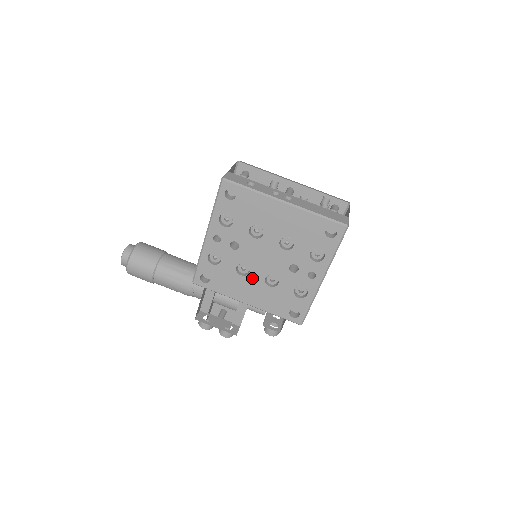
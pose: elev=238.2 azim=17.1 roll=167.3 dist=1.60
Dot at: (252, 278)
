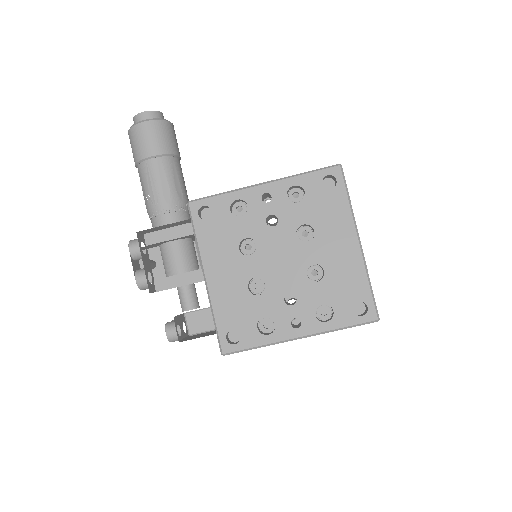
Dot at: (245, 263)
